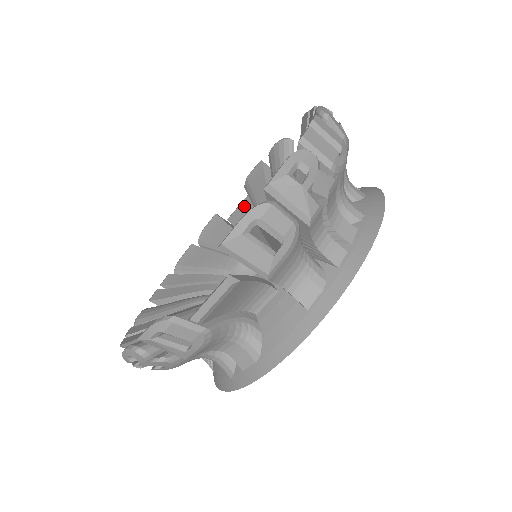
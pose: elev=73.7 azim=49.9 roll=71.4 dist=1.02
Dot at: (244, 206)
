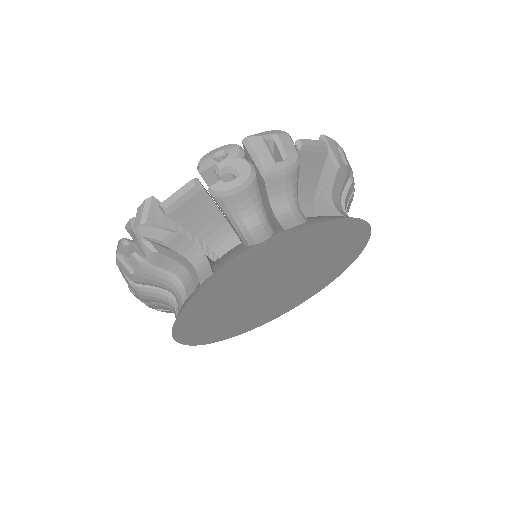
Dot at: occluded
